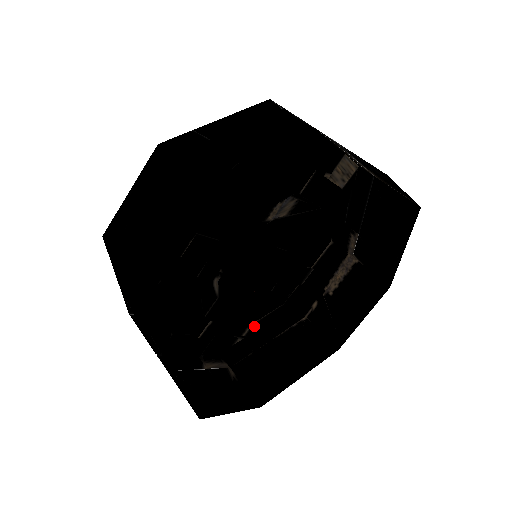
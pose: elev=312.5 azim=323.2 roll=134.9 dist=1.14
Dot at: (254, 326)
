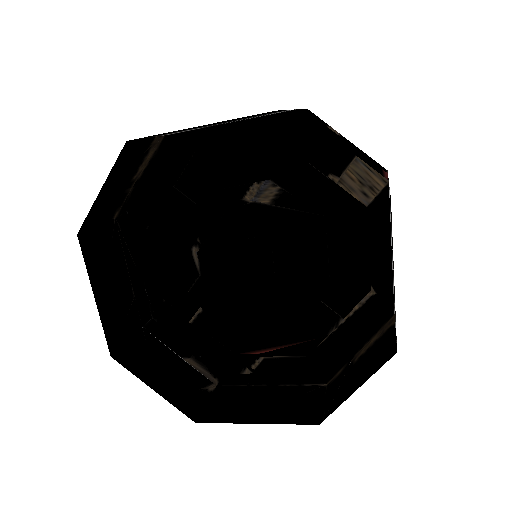
Dot at: (267, 363)
